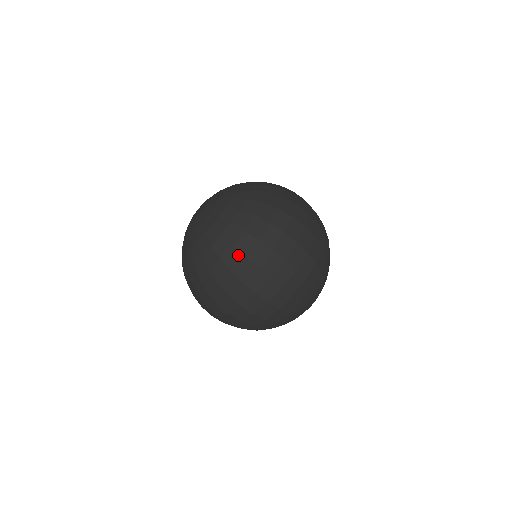
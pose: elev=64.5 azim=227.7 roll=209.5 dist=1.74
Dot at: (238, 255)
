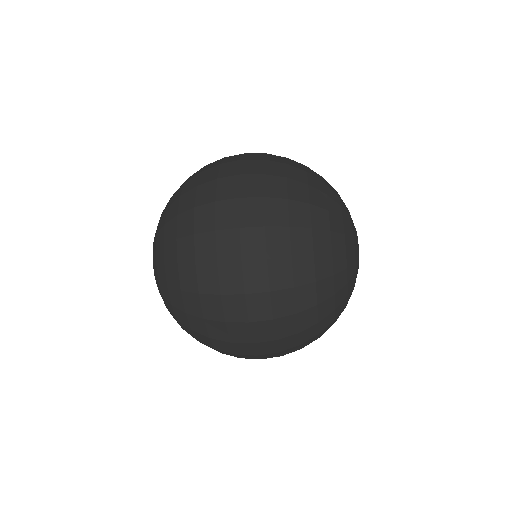
Dot at: (190, 270)
